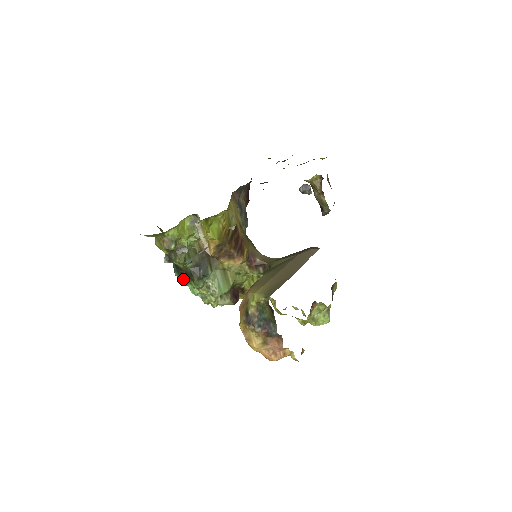
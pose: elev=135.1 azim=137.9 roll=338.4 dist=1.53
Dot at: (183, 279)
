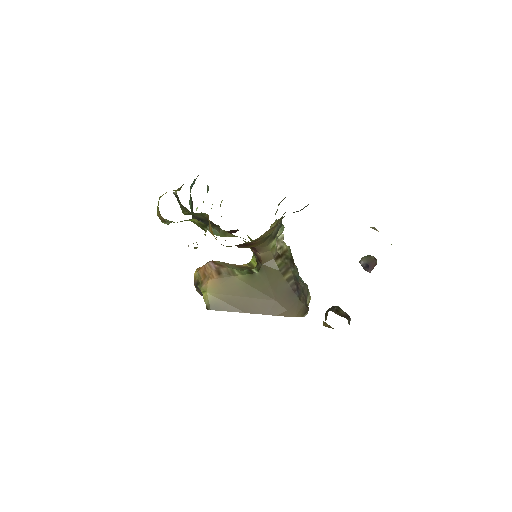
Dot at: (190, 200)
